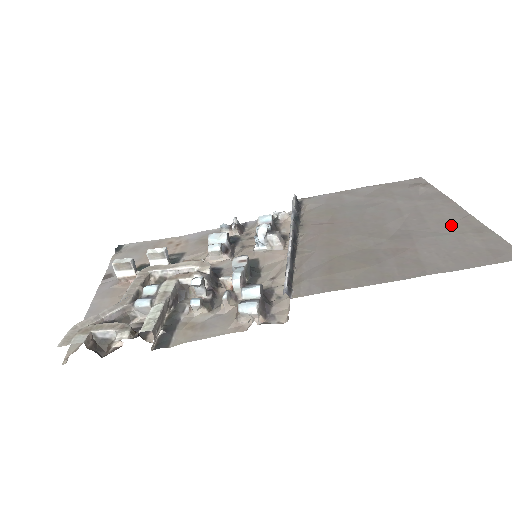
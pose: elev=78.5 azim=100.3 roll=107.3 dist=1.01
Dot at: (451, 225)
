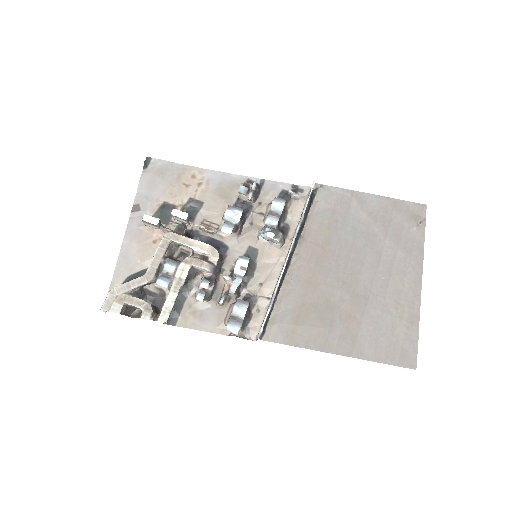
Dot at: (400, 302)
